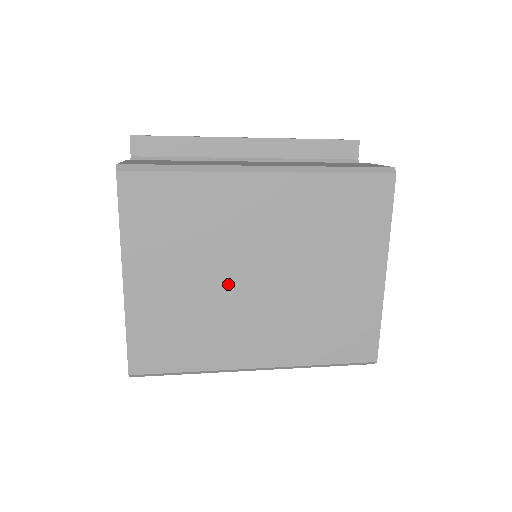
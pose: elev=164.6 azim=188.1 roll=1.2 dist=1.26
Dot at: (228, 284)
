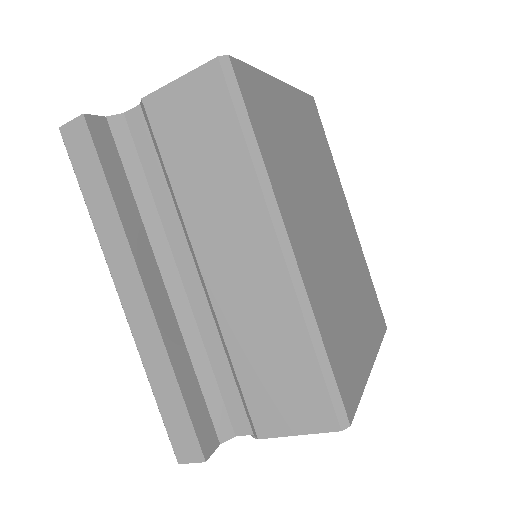
Dot at: (314, 192)
